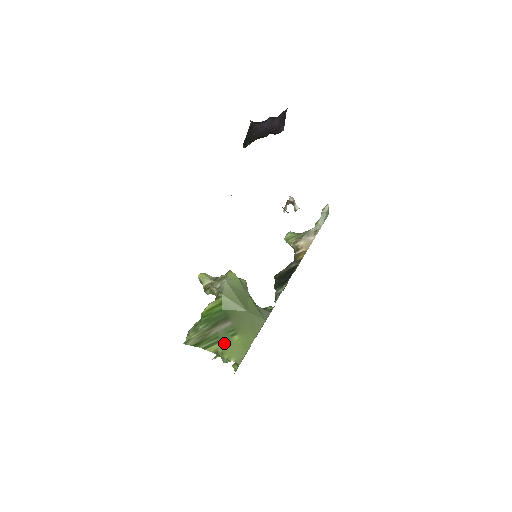
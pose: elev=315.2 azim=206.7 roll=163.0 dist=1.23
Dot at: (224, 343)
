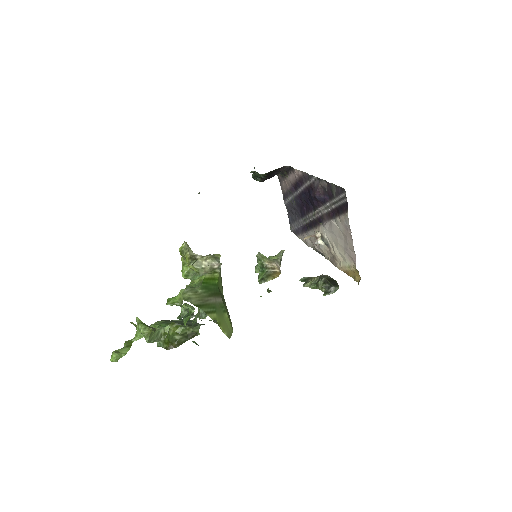
Dot at: (220, 315)
